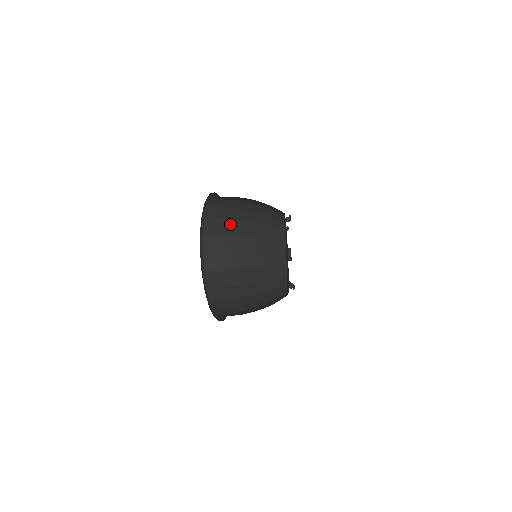
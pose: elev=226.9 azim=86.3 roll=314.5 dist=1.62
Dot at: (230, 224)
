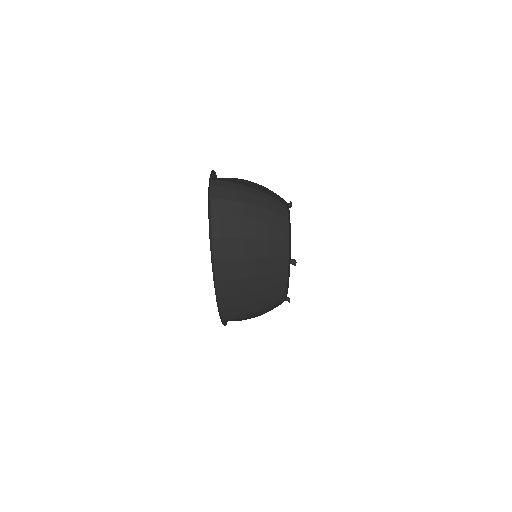
Dot at: (236, 185)
